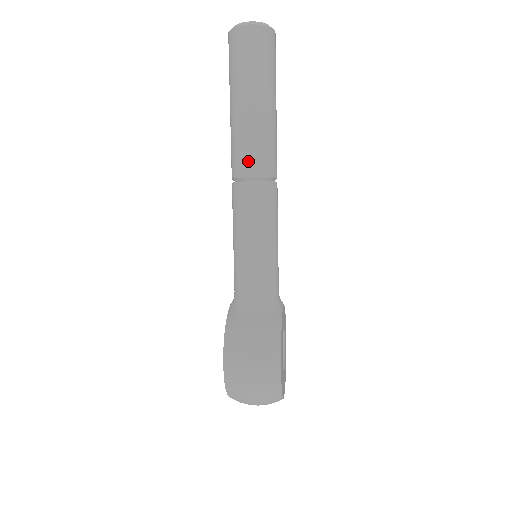
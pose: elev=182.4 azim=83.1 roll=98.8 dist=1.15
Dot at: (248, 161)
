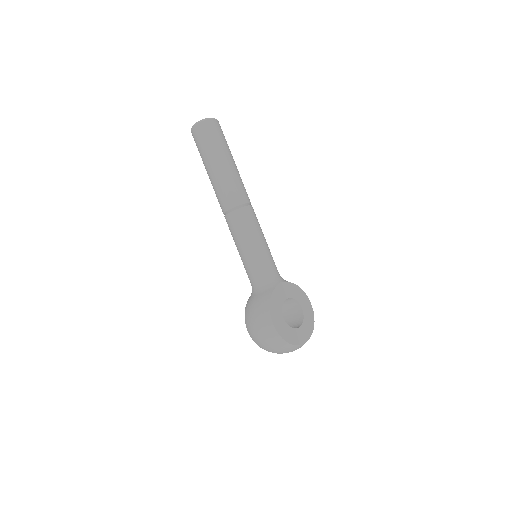
Dot at: (222, 202)
